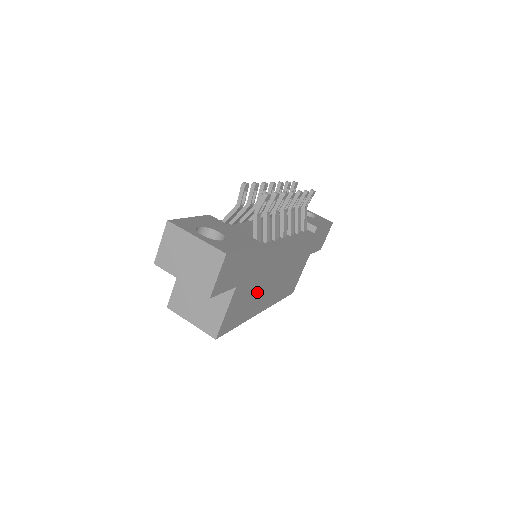
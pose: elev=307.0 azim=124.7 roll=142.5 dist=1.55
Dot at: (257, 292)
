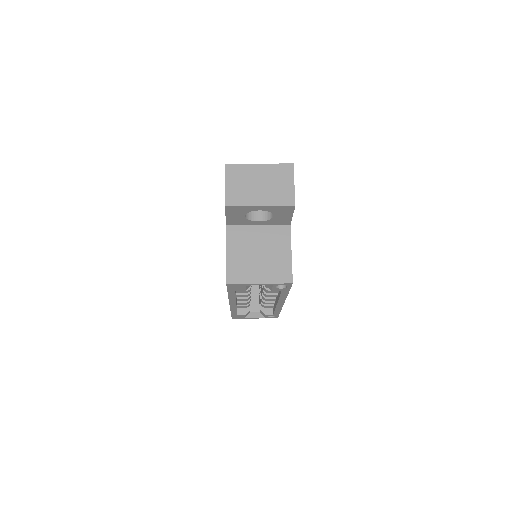
Dot at: occluded
